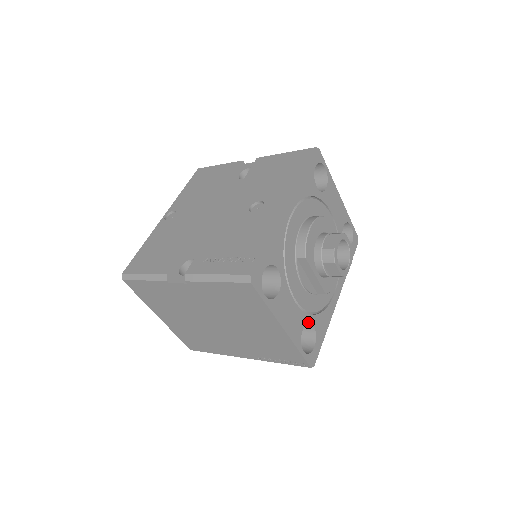
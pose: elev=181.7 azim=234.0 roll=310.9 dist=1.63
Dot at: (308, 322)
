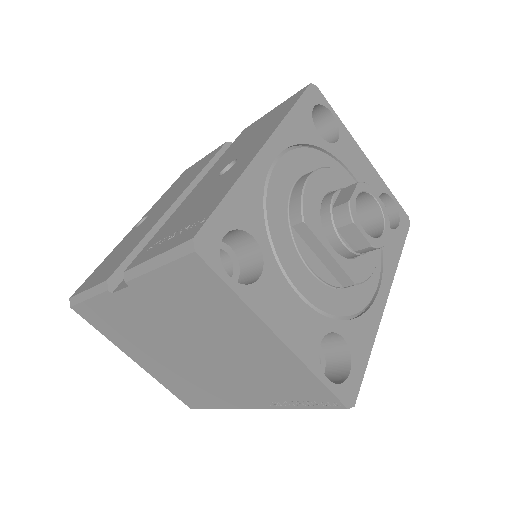
Dot at: (330, 331)
